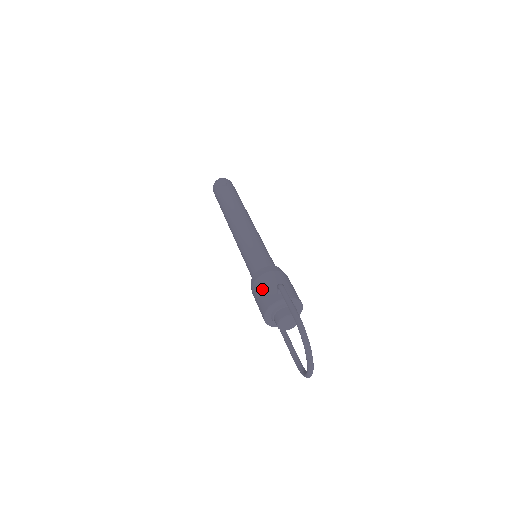
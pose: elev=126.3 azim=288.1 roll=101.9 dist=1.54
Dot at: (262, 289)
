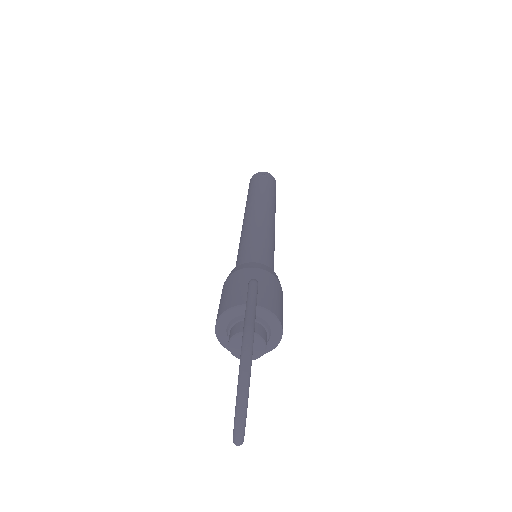
Dot at: (231, 286)
